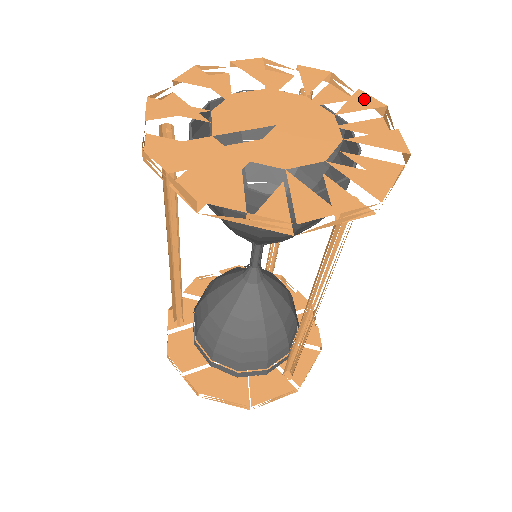
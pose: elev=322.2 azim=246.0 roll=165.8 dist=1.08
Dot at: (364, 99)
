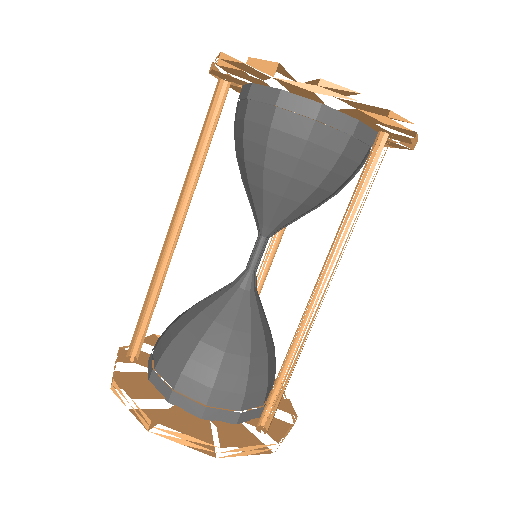
Dot at: occluded
